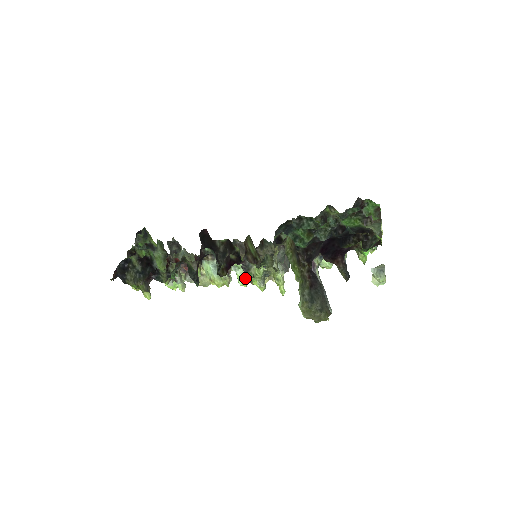
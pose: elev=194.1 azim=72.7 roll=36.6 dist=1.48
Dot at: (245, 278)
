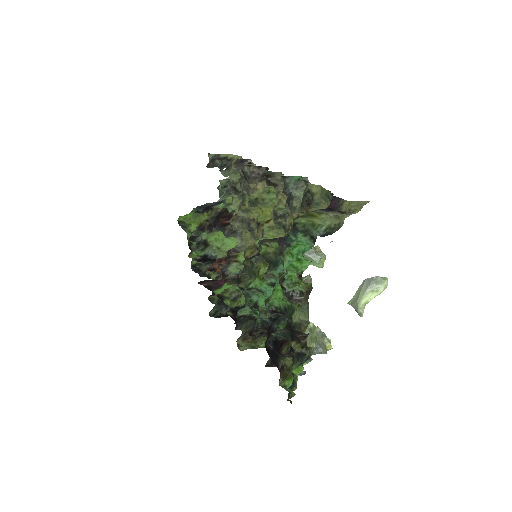
Dot at: occluded
